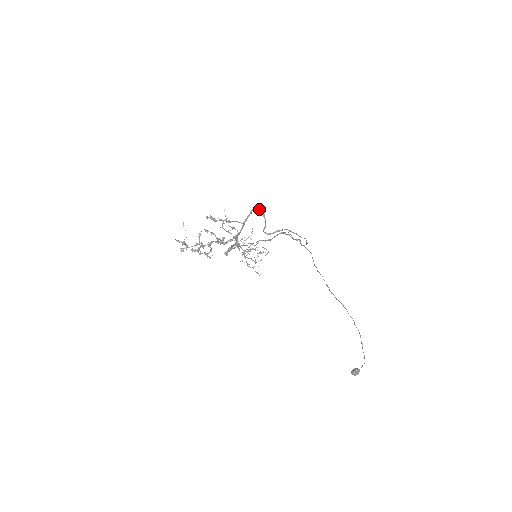
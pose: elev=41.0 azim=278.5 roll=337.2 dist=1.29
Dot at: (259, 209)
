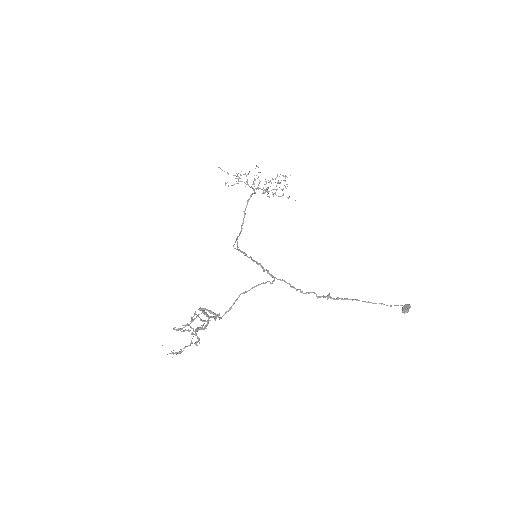
Dot at: occluded
